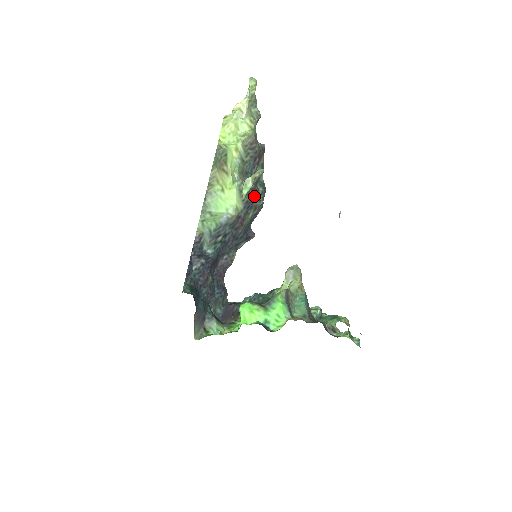
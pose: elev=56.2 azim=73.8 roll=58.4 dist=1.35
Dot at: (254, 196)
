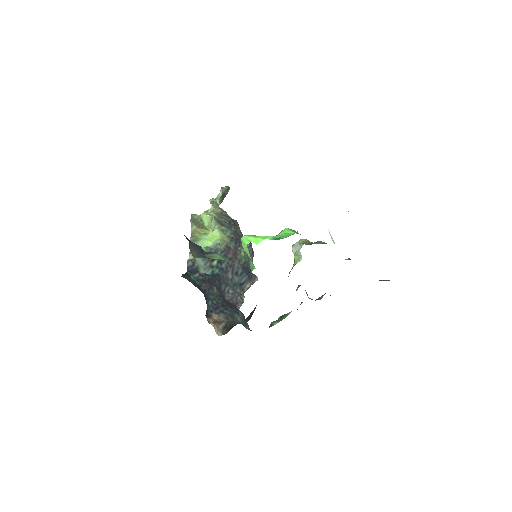
Dot at: (239, 238)
